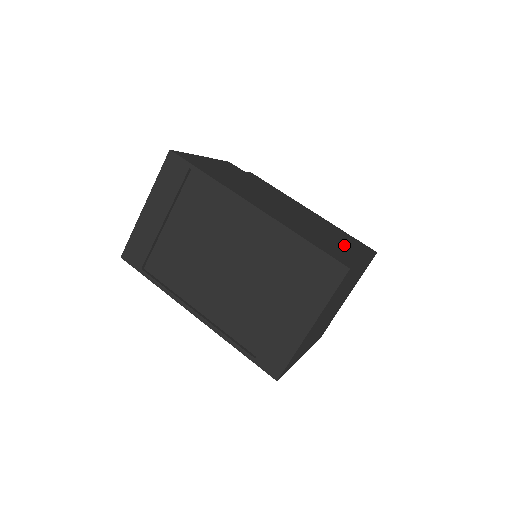
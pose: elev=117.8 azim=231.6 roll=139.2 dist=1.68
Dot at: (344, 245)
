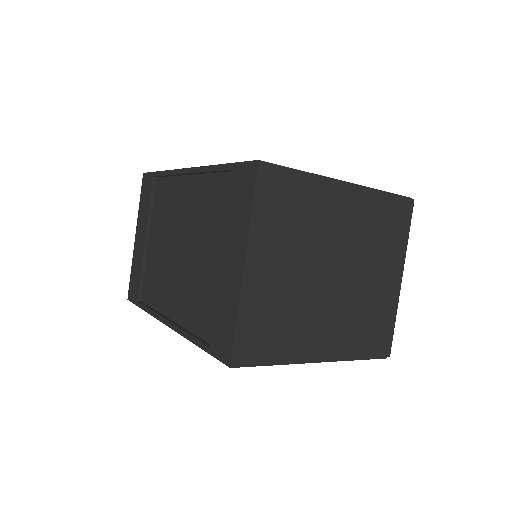
Dot at: occluded
